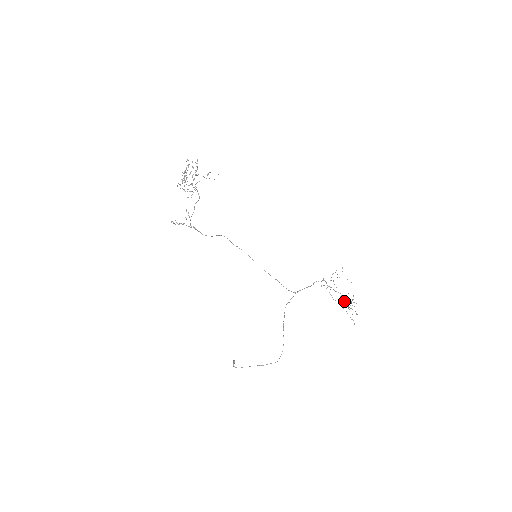
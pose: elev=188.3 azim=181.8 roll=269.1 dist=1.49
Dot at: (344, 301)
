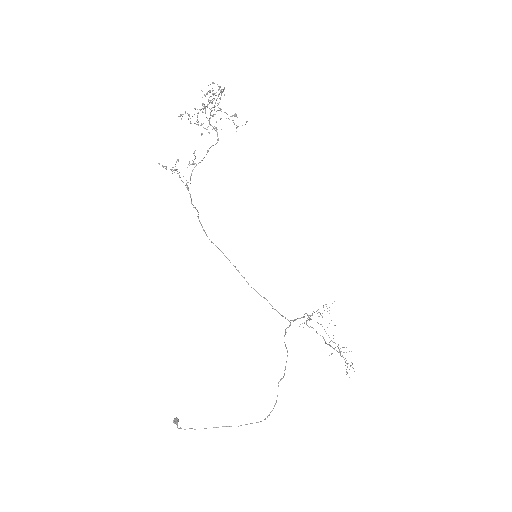
Dot at: (338, 345)
